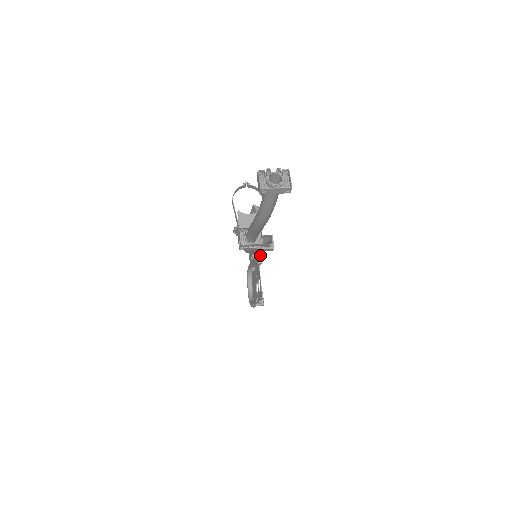
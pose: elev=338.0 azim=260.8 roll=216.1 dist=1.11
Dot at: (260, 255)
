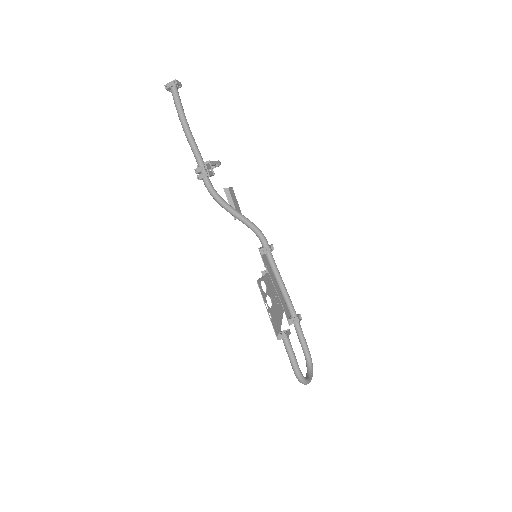
Dot at: (281, 288)
